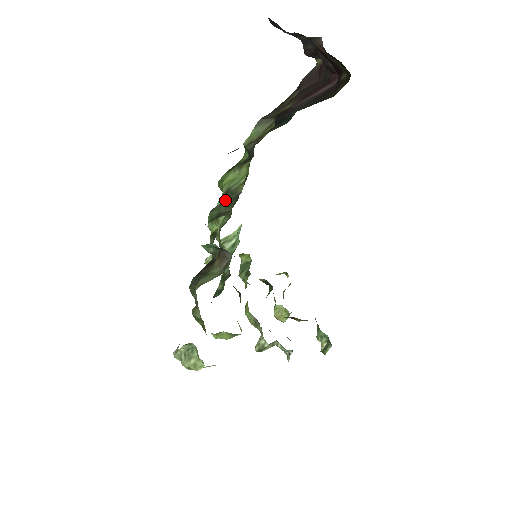
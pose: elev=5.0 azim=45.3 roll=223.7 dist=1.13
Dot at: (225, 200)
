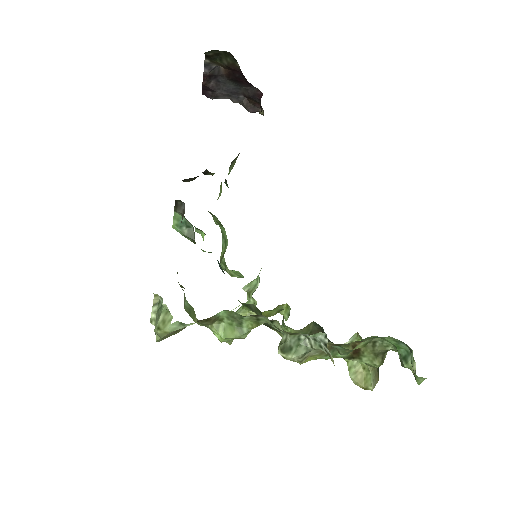
Dot at: occluded
